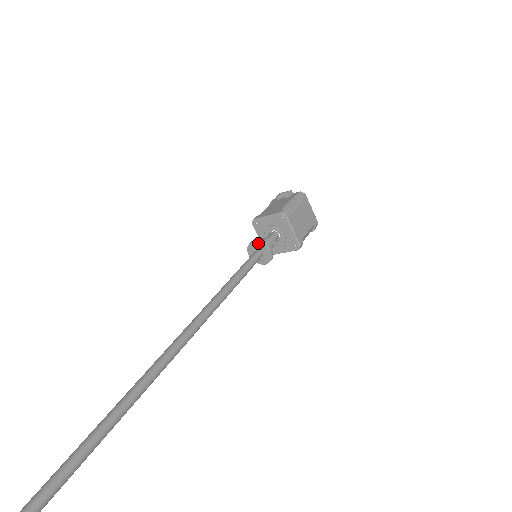
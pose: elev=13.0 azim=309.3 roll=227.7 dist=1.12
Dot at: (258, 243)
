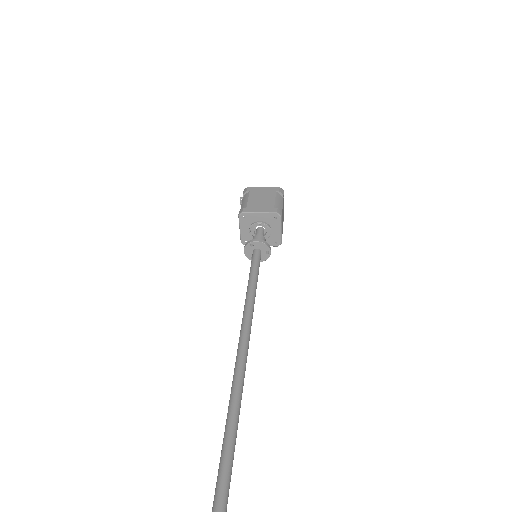
Dot at: (246, 248)
